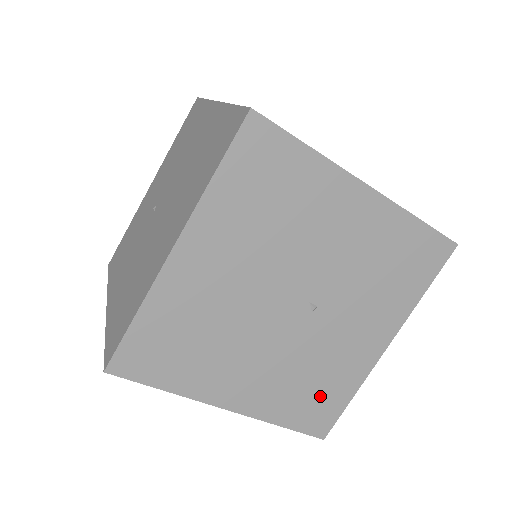
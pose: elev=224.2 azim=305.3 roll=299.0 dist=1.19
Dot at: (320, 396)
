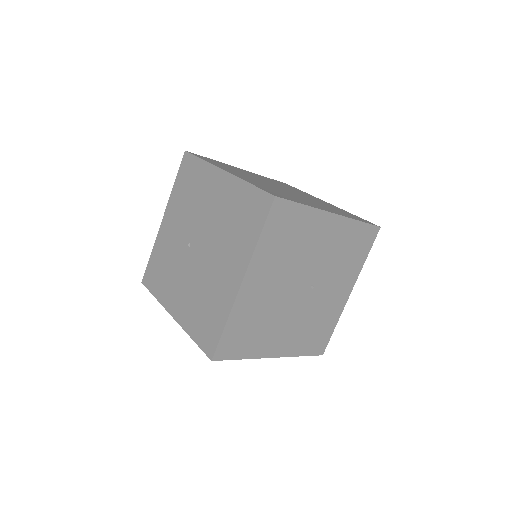
Dot at: (319, 332)
